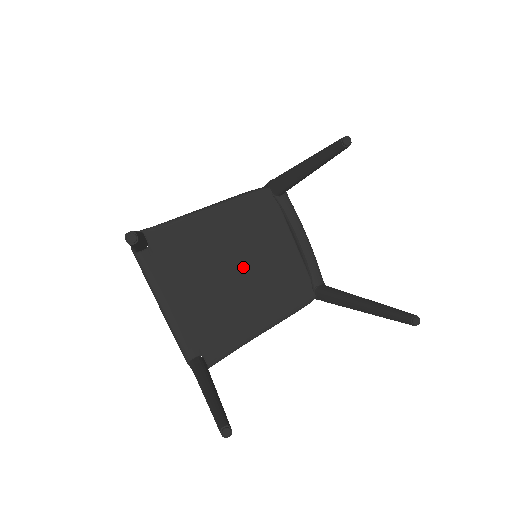
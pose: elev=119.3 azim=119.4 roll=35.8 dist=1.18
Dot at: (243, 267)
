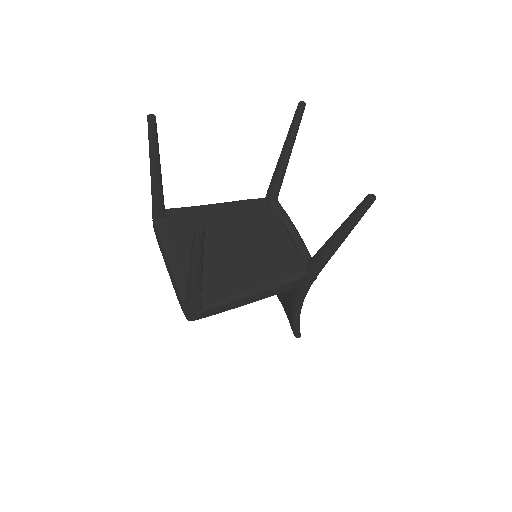
Dot at: (241, 242)
